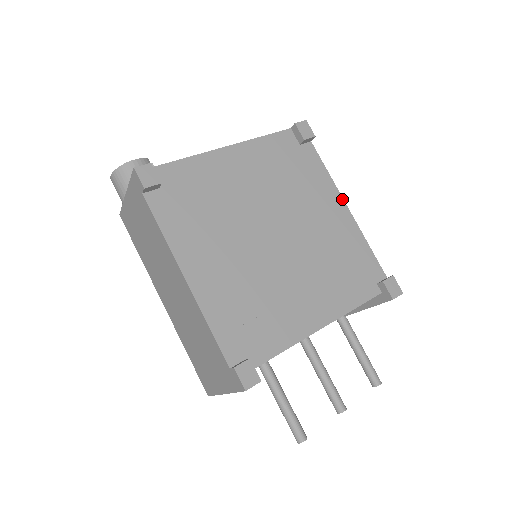
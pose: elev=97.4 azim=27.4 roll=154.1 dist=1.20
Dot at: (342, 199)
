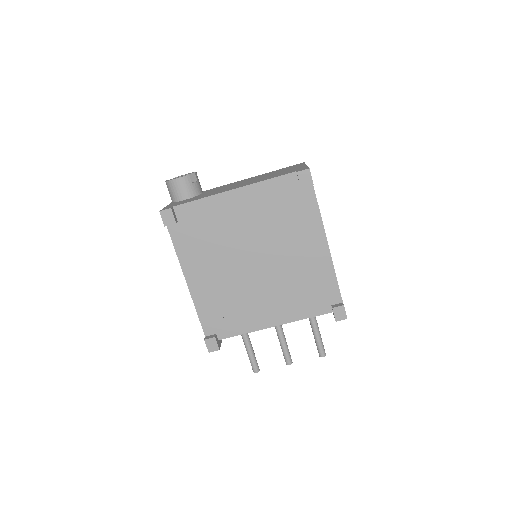
Dot at: (325, 237)
